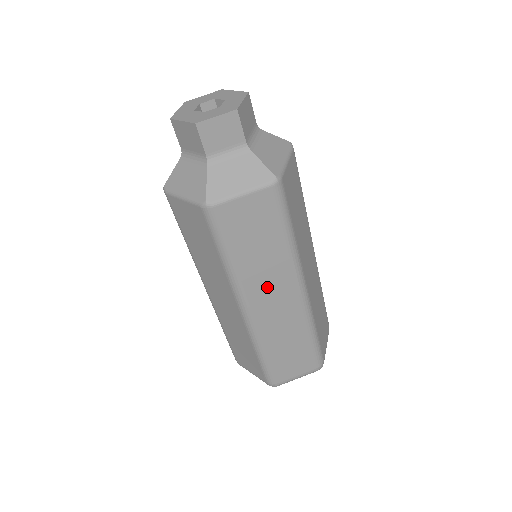
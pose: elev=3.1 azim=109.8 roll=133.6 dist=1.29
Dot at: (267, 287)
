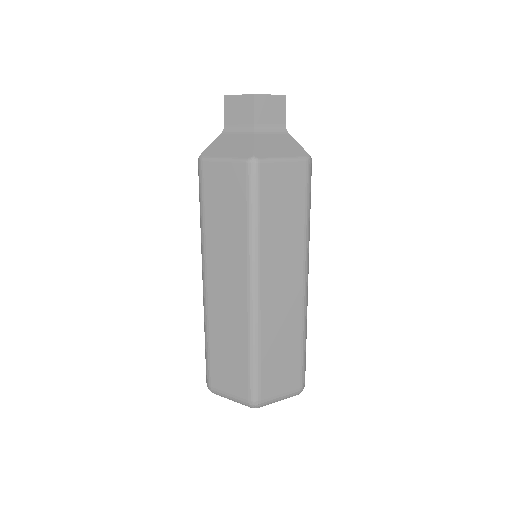
Dot at: (279, 267)
